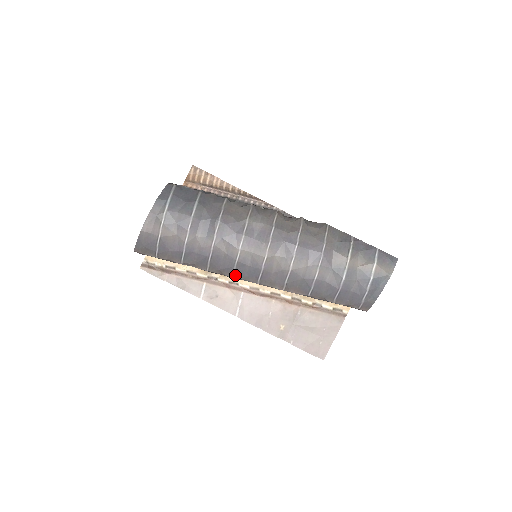
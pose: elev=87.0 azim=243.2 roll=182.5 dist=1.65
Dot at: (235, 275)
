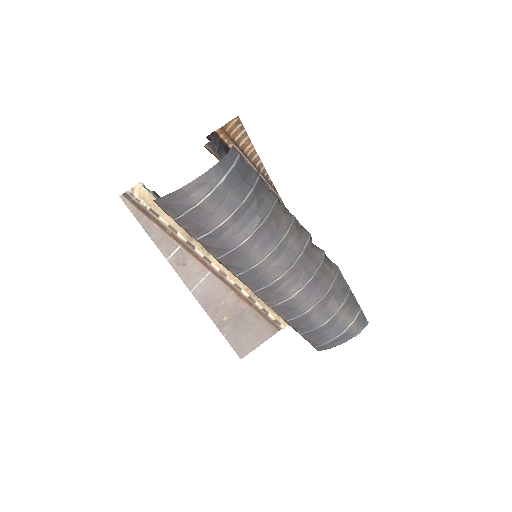
Dot at: (240, 276)
